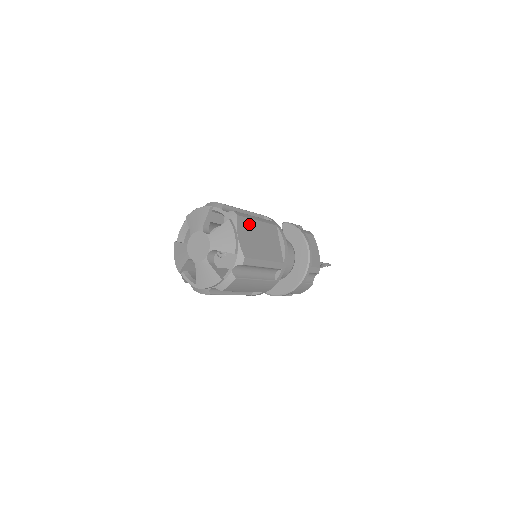
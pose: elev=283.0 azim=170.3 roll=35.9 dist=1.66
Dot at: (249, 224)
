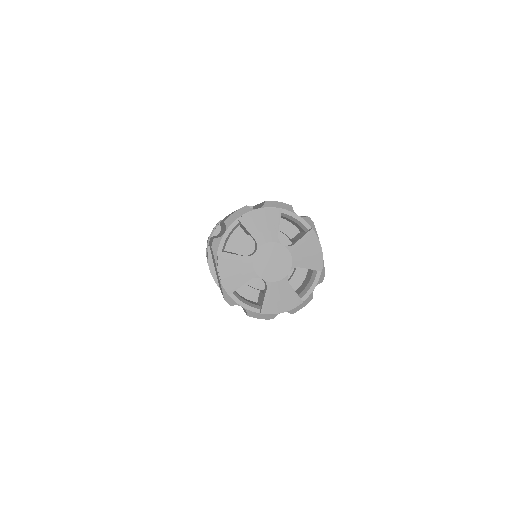
Dot at: occluded
